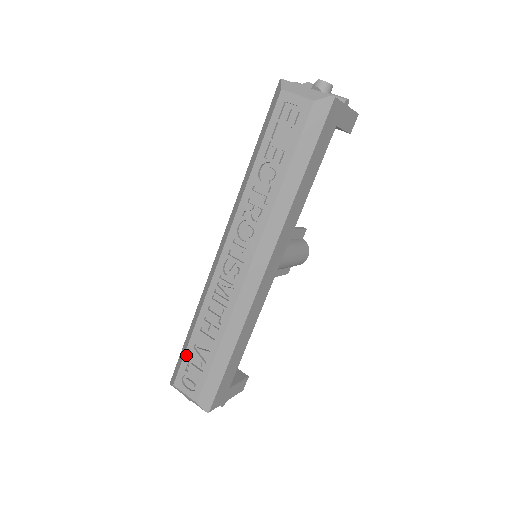
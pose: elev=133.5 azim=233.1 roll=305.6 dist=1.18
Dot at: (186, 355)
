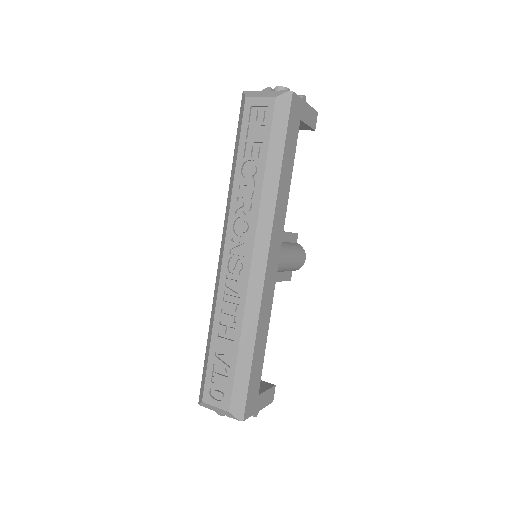
Dot at: (209, 366)
